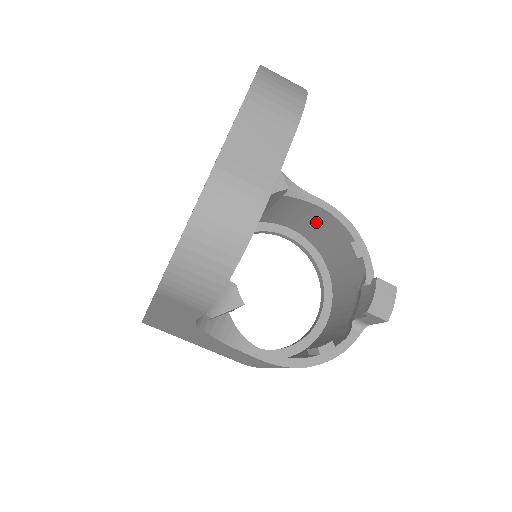
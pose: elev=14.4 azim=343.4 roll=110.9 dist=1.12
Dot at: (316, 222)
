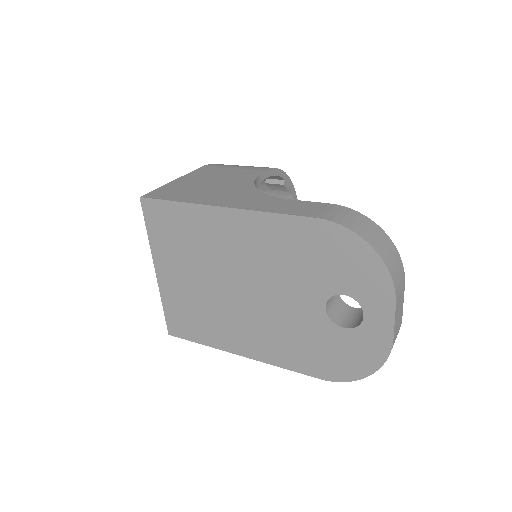
Dot at: occluded
